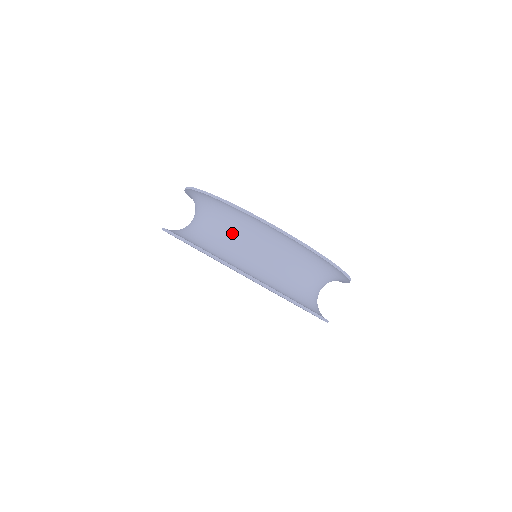
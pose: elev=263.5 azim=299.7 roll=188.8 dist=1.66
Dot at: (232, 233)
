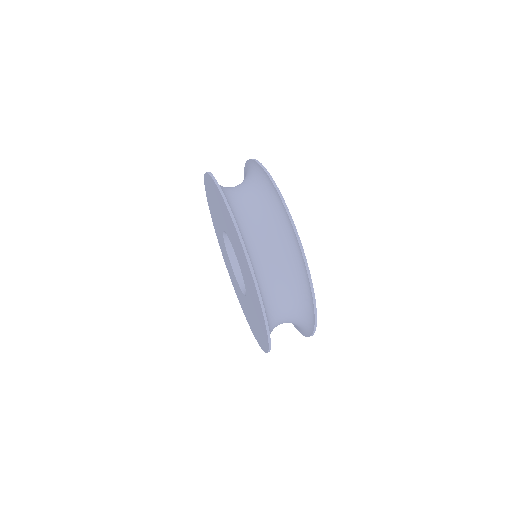
Dot at: (272, 246)
